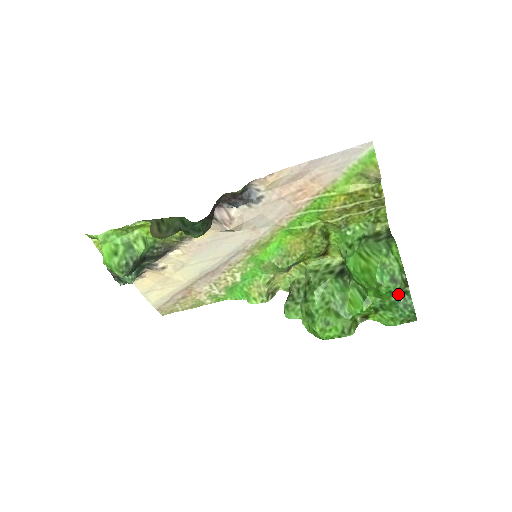
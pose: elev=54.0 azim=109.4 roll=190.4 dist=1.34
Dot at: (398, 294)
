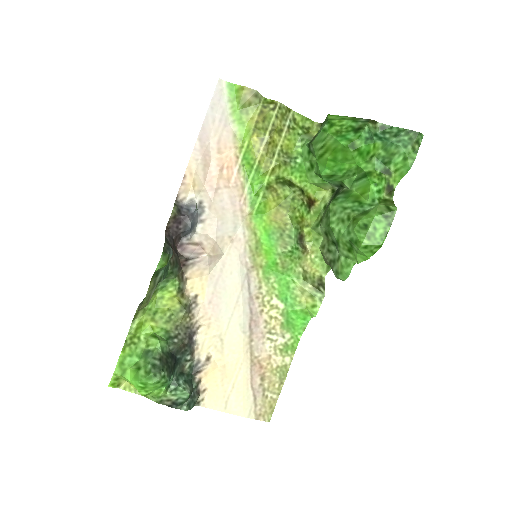
Dot at: (378, 136)
